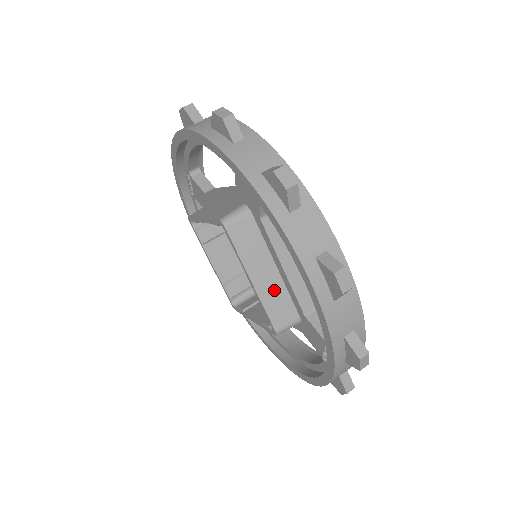
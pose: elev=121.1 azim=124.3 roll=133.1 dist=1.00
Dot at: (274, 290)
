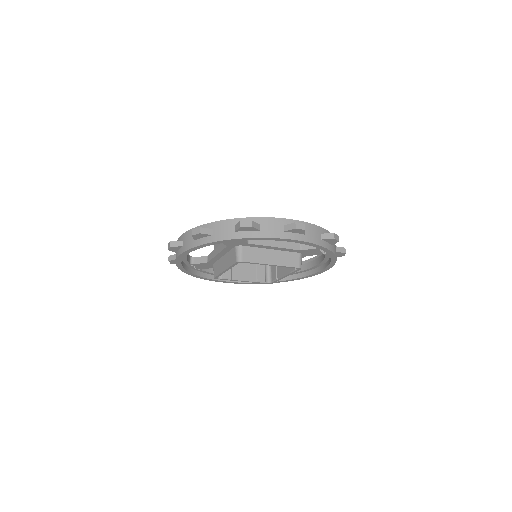
Dot at: (281, 257)
